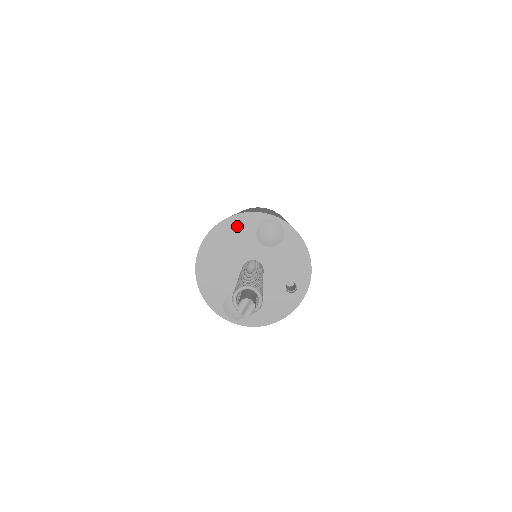
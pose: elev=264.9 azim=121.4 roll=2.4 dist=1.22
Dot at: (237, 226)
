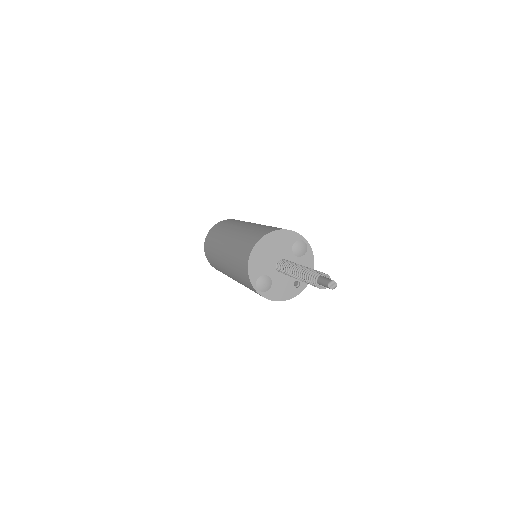
Dot at: (285, 236)
